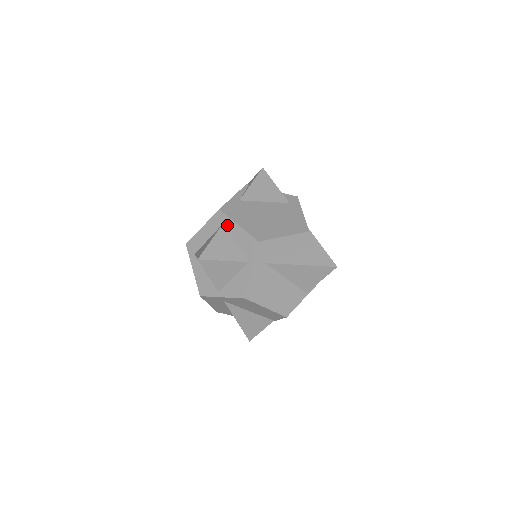
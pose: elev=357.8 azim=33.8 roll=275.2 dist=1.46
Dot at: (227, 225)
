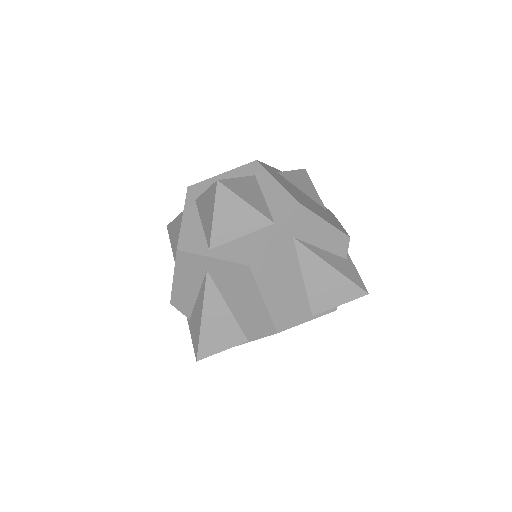
Dot at: (261, 177)
